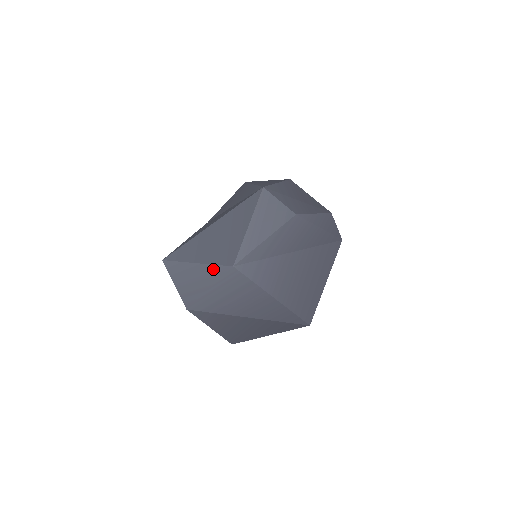
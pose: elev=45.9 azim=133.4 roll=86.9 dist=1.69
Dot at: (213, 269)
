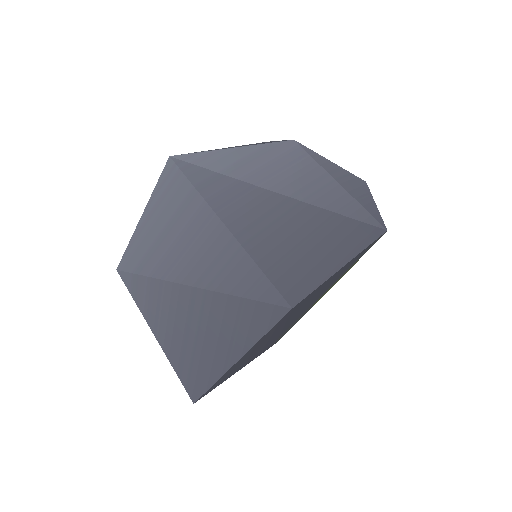
Dot at: occluded
